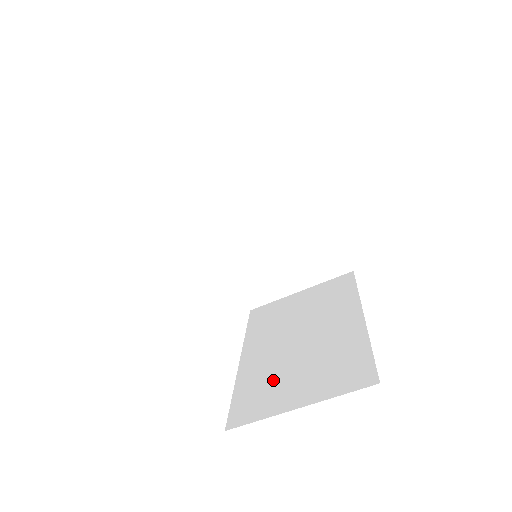
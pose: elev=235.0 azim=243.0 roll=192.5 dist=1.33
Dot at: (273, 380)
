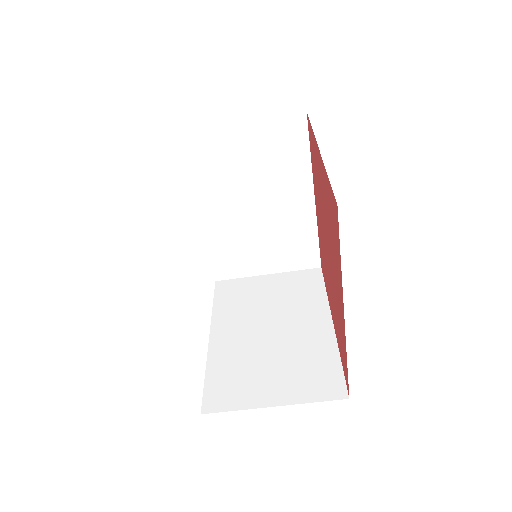
Dot at: (246, 370)
